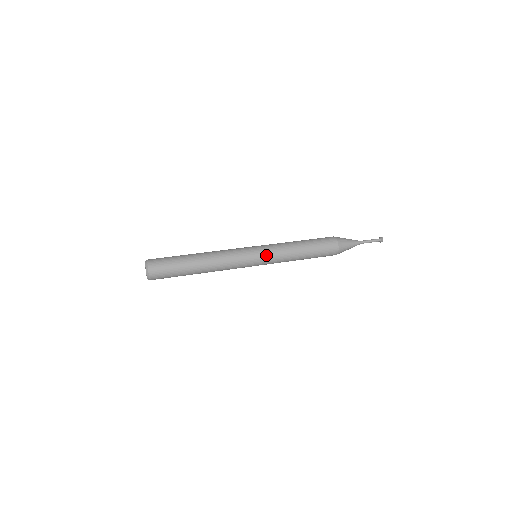
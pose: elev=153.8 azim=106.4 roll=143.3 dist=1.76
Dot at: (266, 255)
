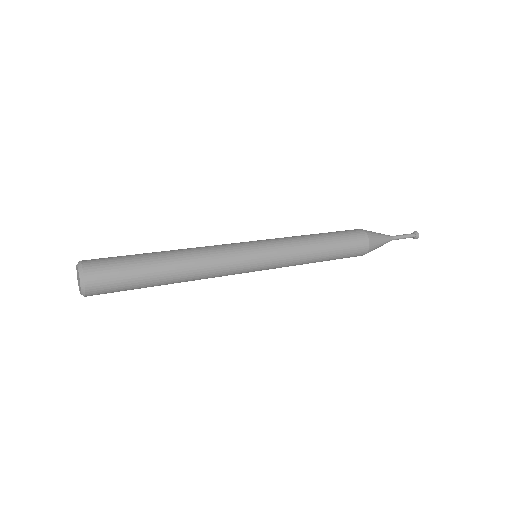
Dot at: (272, 265)
